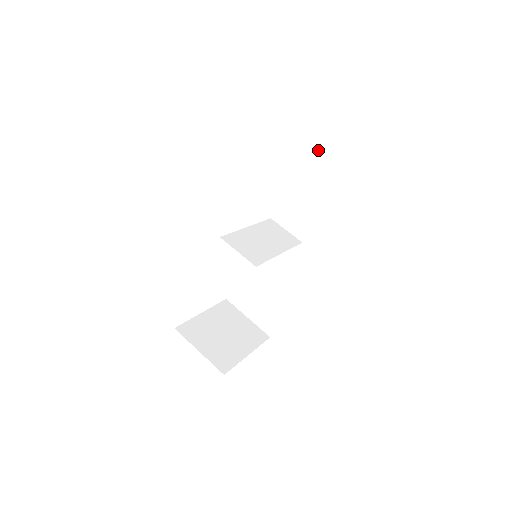
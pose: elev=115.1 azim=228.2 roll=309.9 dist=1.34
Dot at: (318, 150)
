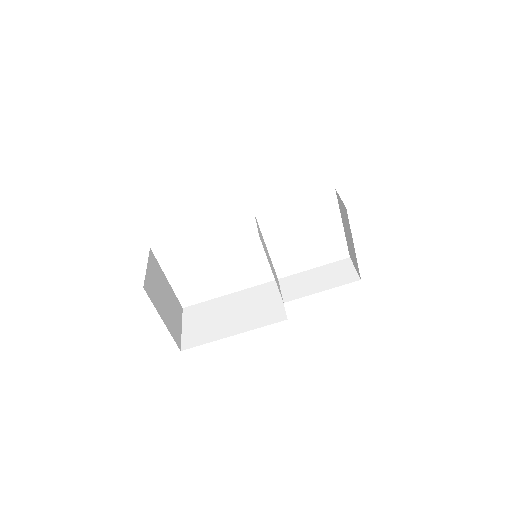
Dot at: (352, 261)
